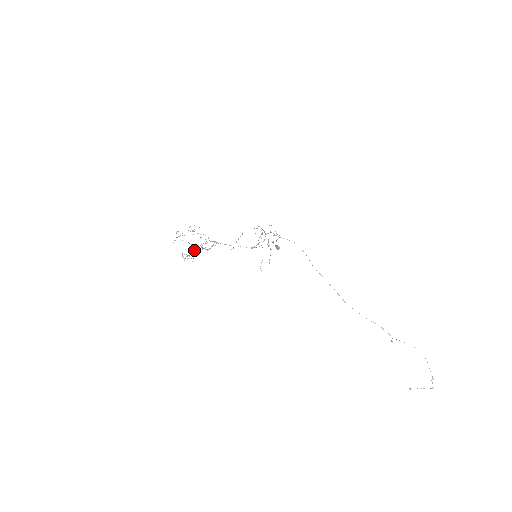
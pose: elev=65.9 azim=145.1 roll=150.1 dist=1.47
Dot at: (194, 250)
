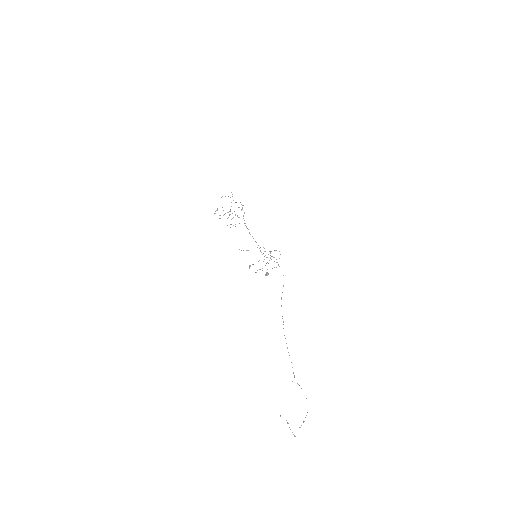
Dot at: occluded
